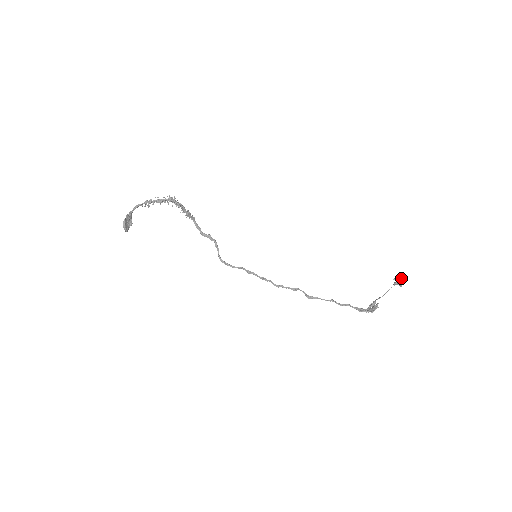
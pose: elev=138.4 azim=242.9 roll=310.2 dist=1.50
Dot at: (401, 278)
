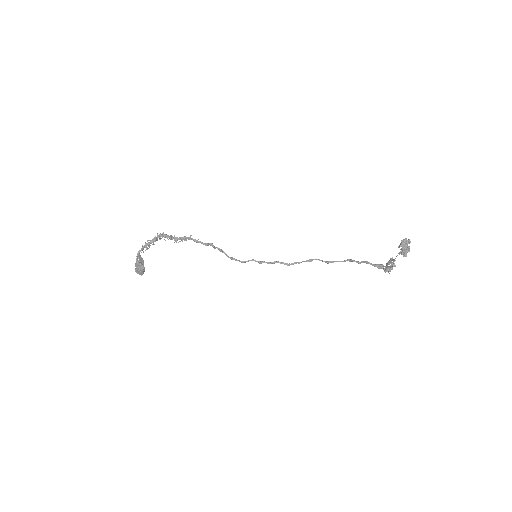
Dot at: (407, 244)
